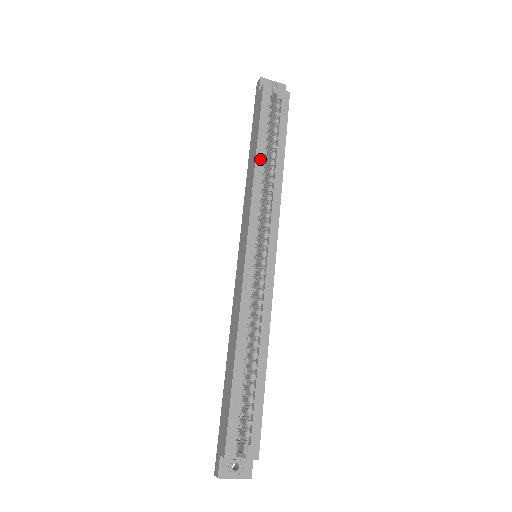
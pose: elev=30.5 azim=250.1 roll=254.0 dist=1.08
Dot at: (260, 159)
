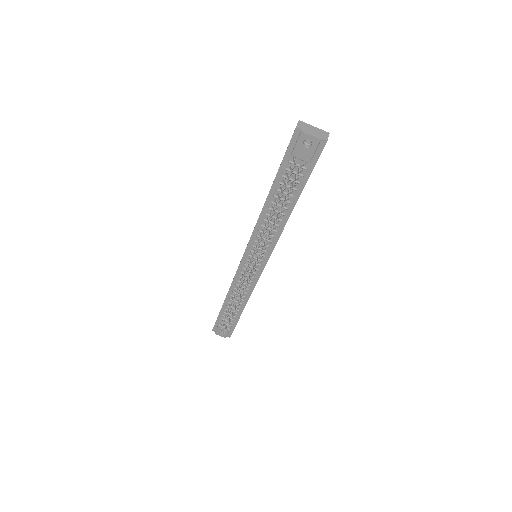
Dot at: occluded
